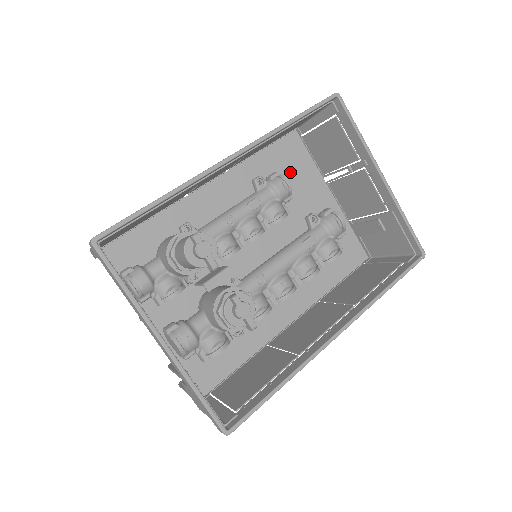
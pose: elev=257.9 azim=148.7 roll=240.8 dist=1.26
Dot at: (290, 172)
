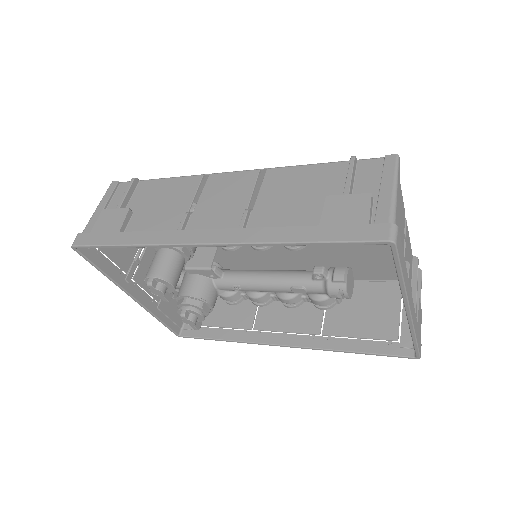
Dot at: occluded
